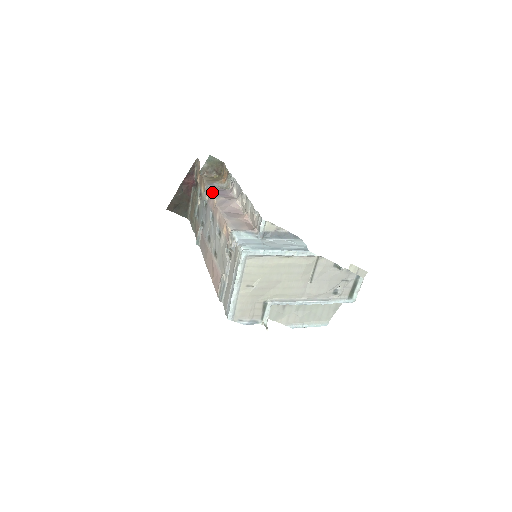
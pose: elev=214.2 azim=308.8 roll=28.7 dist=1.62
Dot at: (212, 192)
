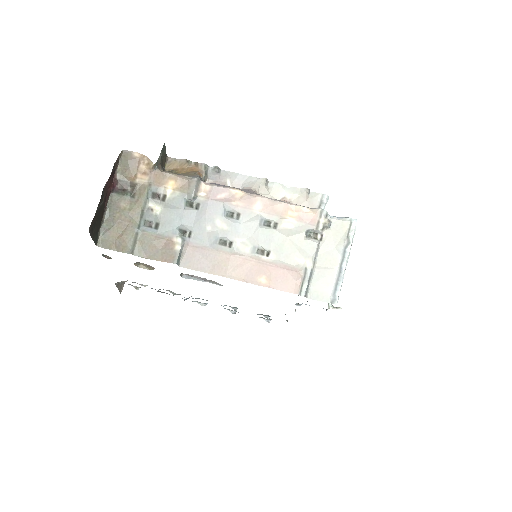
Dot at: (215, 184)
